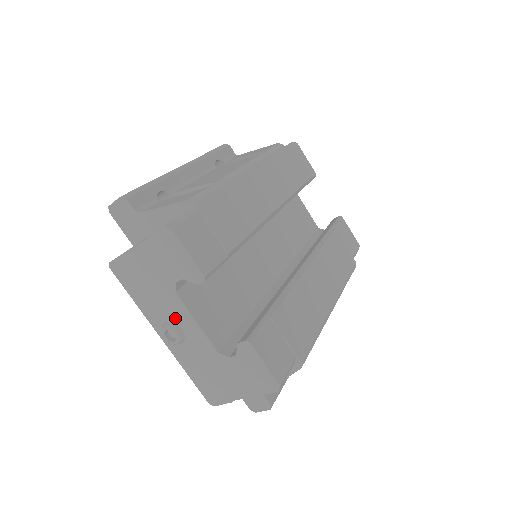
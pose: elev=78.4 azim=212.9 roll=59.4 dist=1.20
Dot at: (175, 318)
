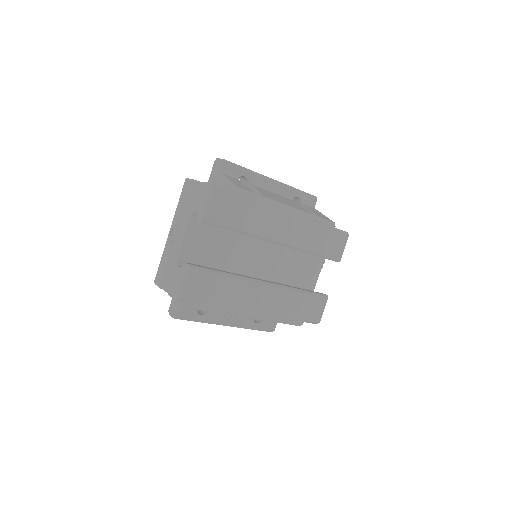
Dot at: (181, 227)
